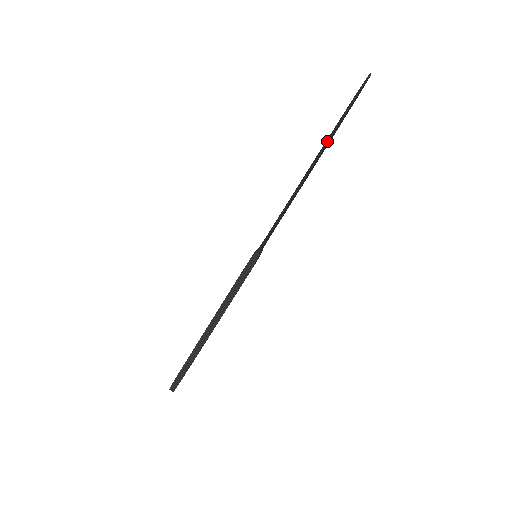
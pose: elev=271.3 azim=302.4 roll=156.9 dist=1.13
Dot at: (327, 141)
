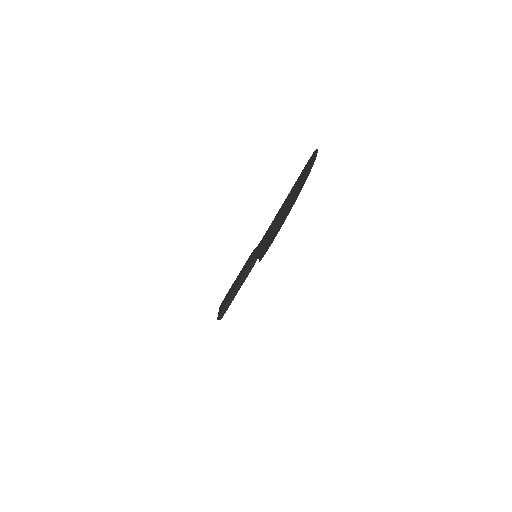
Dot at: occluded
